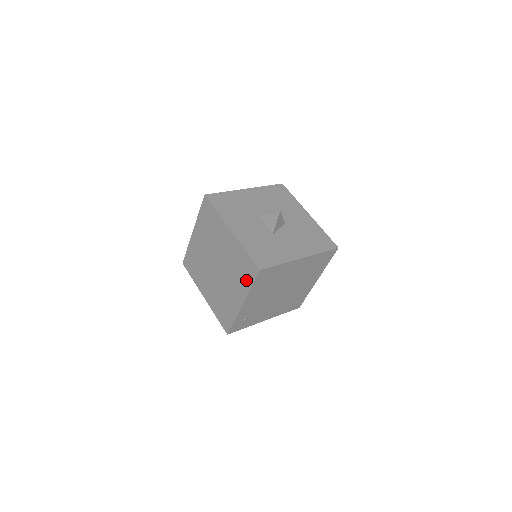
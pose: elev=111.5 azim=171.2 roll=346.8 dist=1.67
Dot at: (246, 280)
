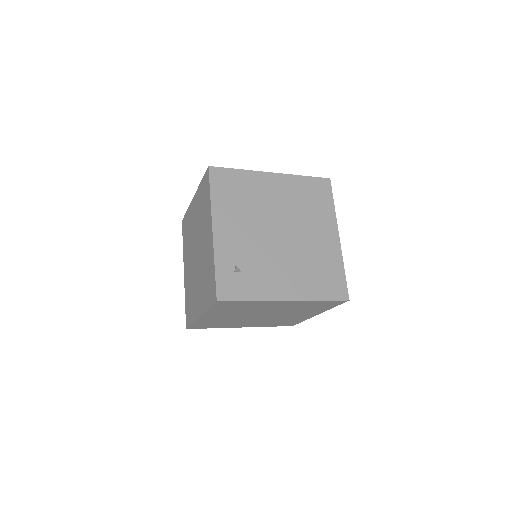
Dot at: (207, 201)
